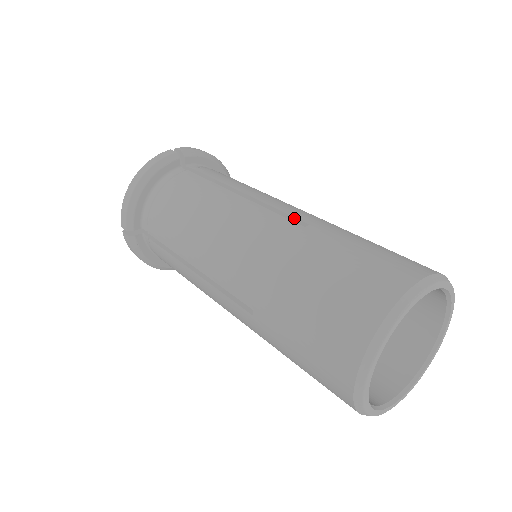
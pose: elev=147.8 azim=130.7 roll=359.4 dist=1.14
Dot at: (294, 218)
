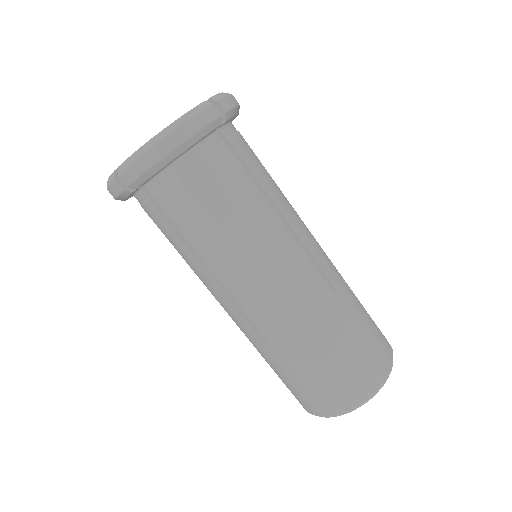
Dot at: (325, 275)
